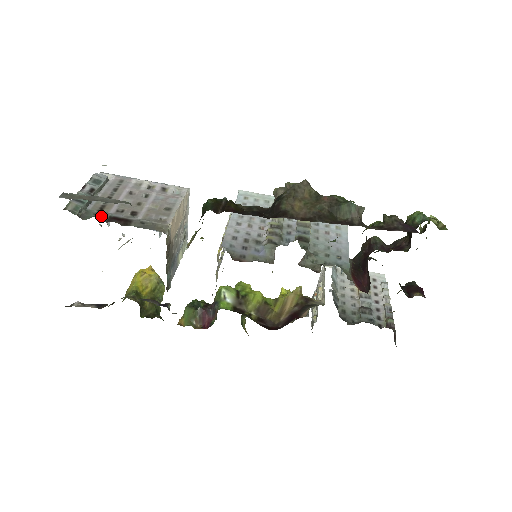
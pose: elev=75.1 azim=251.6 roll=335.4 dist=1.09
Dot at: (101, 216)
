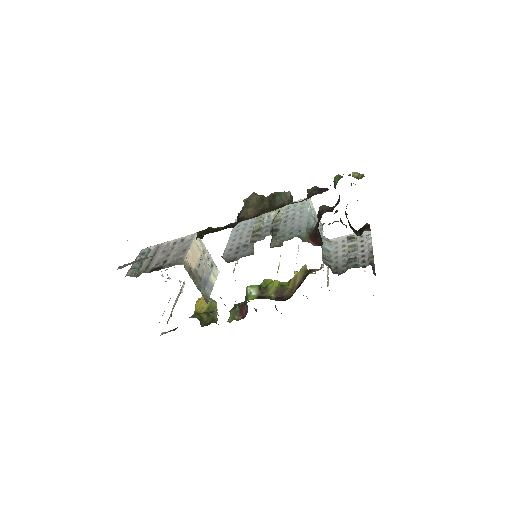
Dot at: (147, 271)
